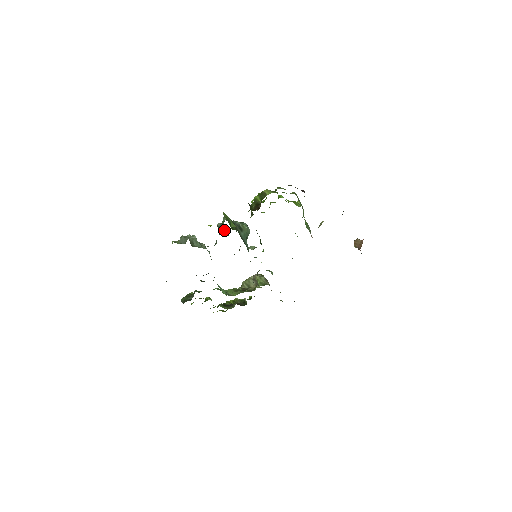
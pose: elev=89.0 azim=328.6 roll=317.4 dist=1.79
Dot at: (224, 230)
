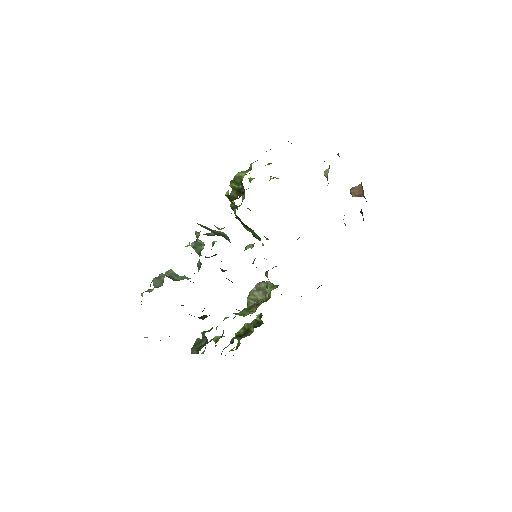
Dot at: (203, 246)
